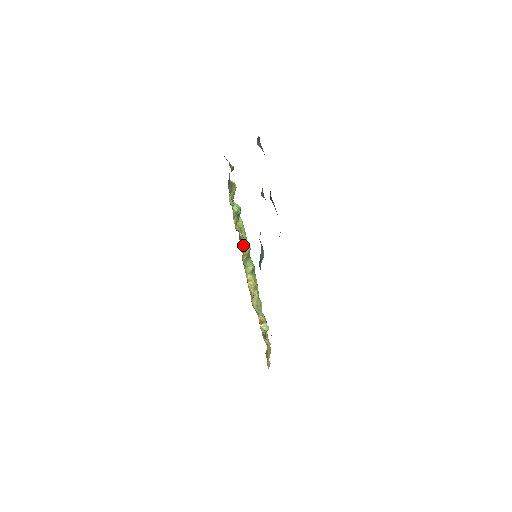
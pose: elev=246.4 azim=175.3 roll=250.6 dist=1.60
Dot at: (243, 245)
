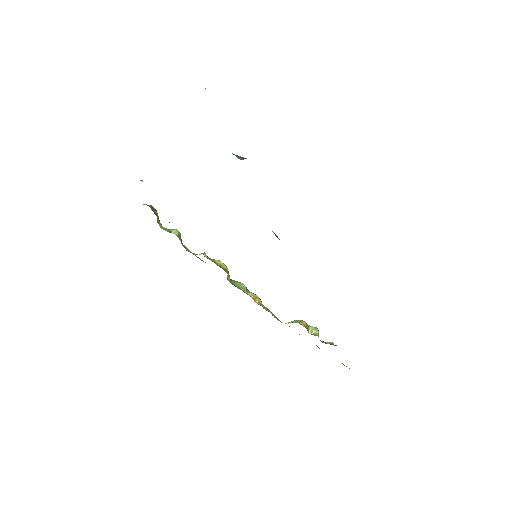
Dot at: (219, 265)
